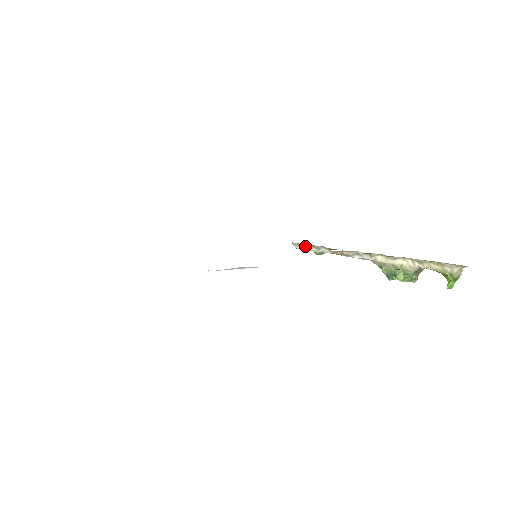
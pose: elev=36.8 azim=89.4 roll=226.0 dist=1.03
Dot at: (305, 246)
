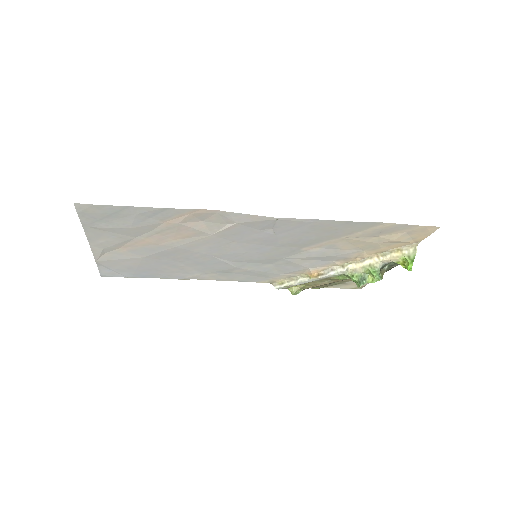
Dot at: (284, 282)
